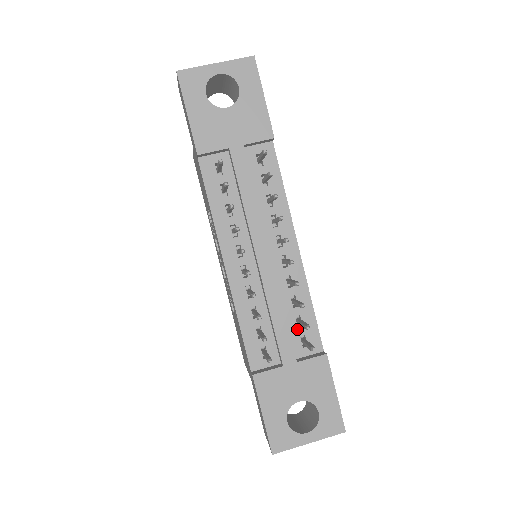
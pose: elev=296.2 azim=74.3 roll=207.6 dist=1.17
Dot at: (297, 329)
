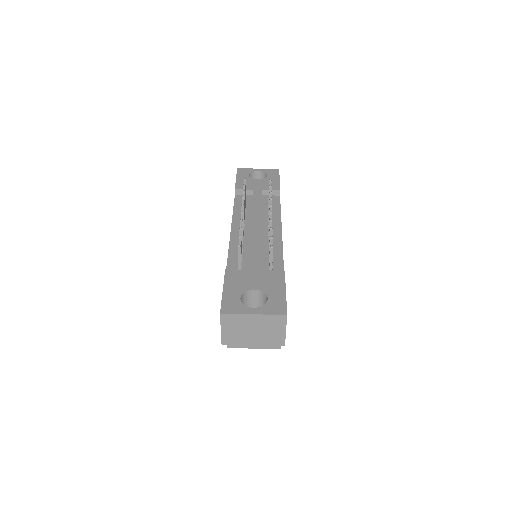
Dot at: (268, 263)
